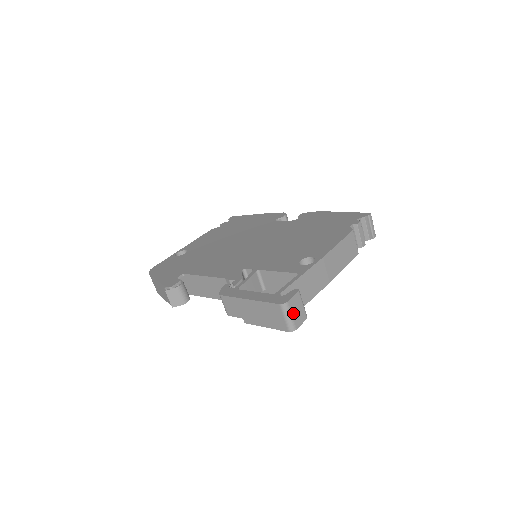
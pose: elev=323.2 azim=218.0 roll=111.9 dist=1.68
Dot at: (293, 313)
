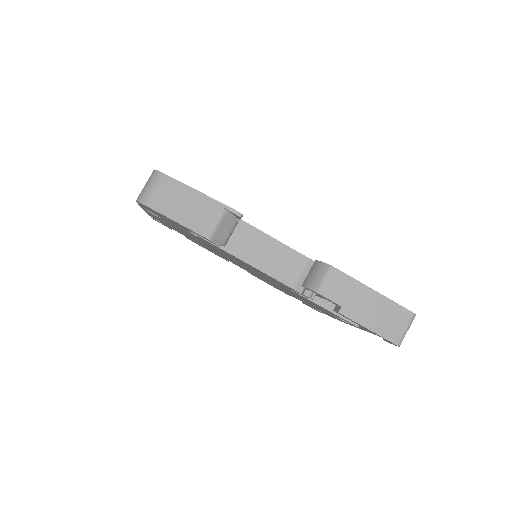
Dot at: occluded
